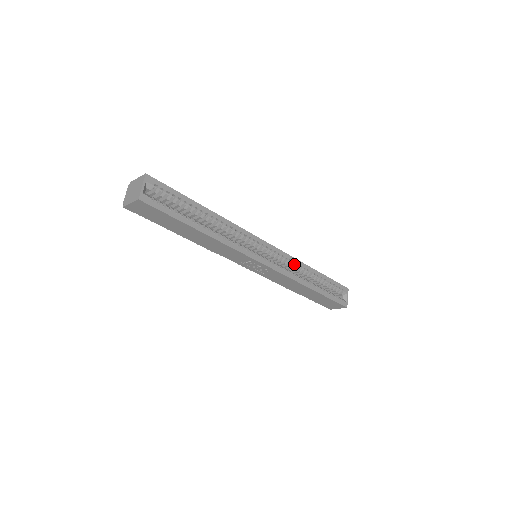
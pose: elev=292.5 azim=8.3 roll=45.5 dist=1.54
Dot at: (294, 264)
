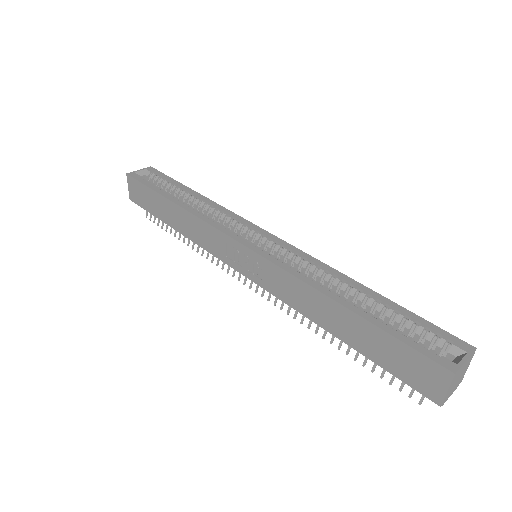
Dot at: (312, 265)
